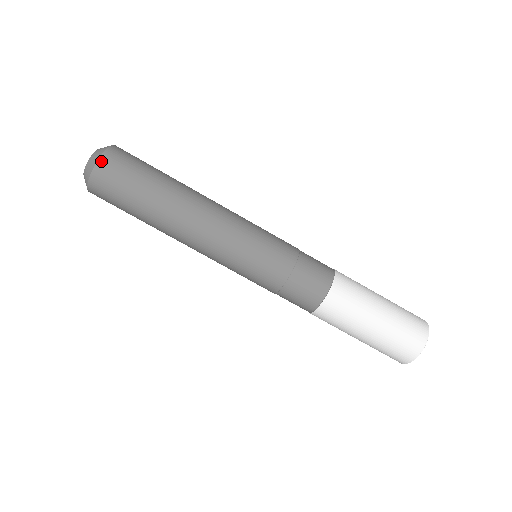
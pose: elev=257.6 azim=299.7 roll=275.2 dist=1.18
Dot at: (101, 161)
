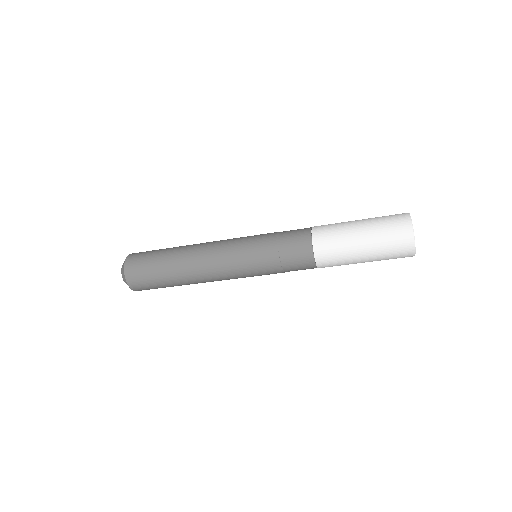
Dot at: (133, 289)
